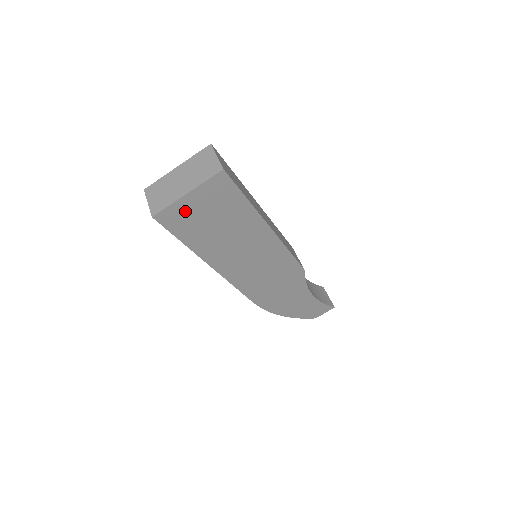
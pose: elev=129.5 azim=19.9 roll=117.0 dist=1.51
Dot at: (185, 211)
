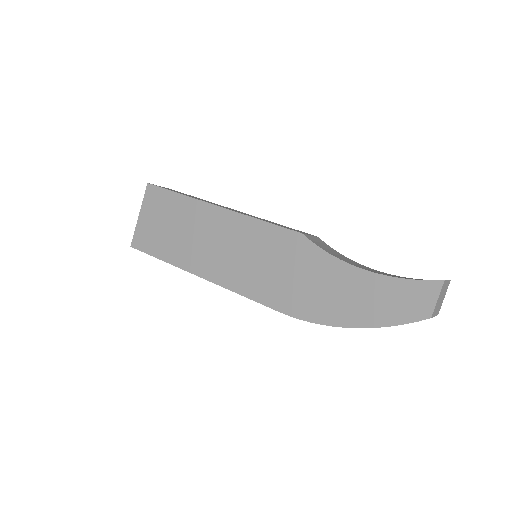
Dot at: (146, 230)
